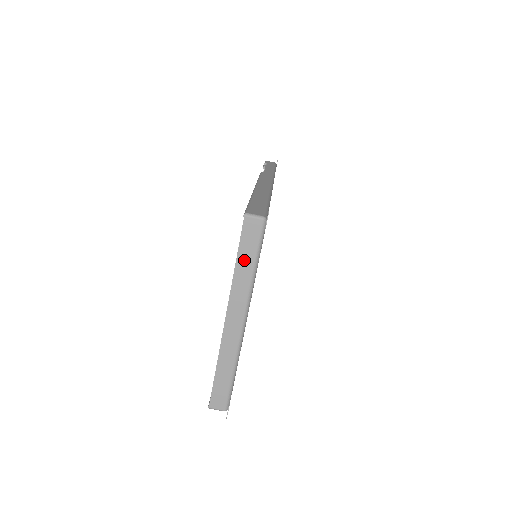
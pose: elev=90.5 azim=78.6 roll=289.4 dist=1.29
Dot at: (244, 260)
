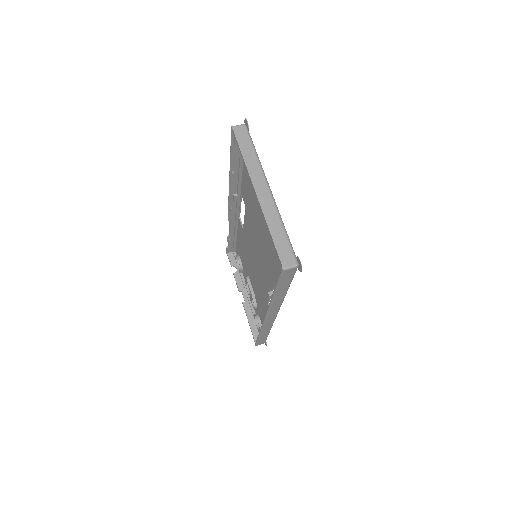
Dot at: (246, 151)
